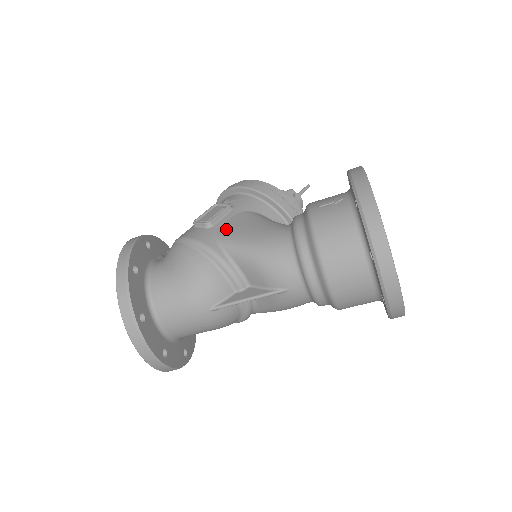
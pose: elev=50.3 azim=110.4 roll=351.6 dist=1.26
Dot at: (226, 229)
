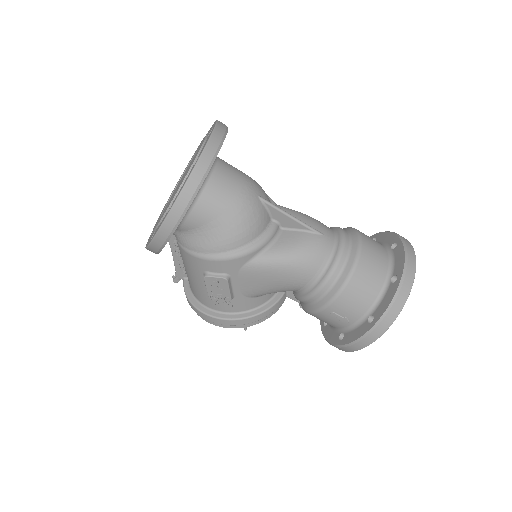
Dot at: occluded
